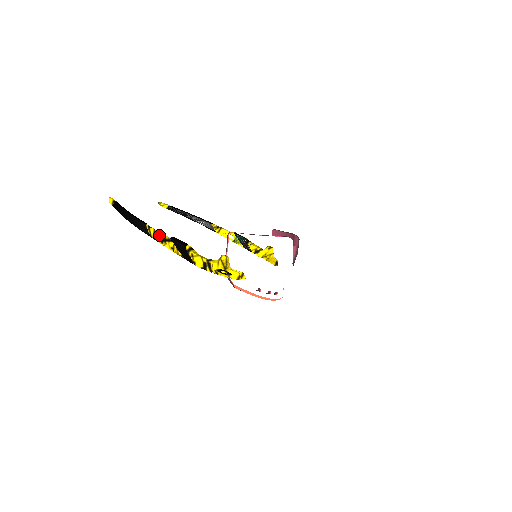
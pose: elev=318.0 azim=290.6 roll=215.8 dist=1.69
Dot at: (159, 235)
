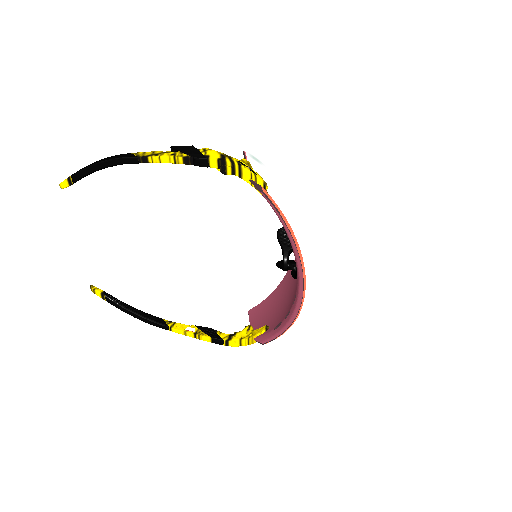
Dot at: (152, 153)
